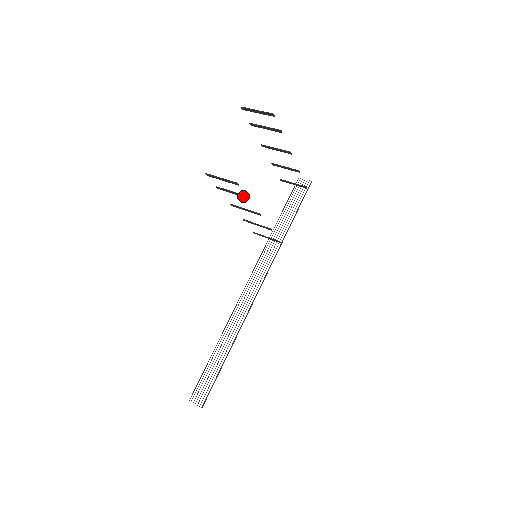
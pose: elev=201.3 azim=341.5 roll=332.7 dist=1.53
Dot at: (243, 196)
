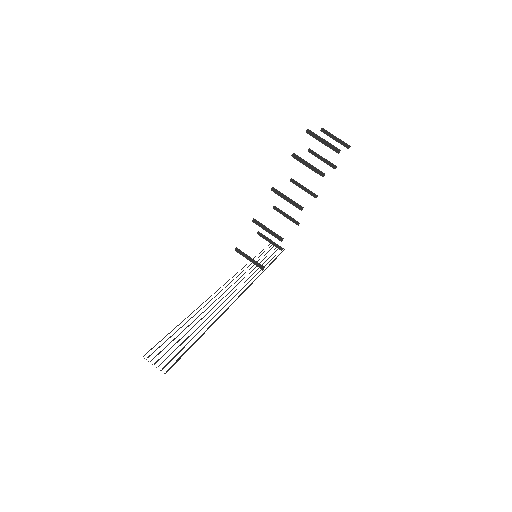
Dot at: (320, 172)
